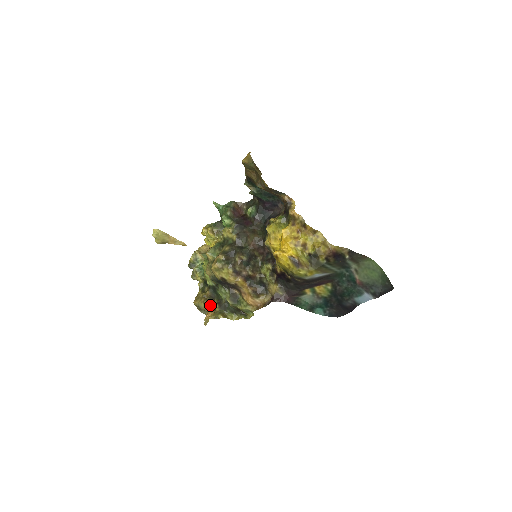
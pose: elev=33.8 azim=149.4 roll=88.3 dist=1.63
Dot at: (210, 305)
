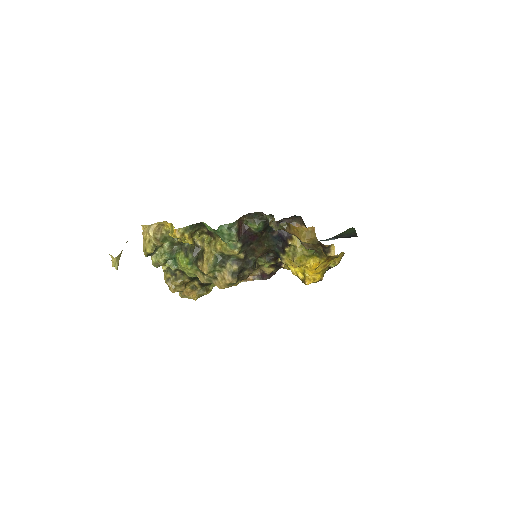
Dot at: (188, 285)
